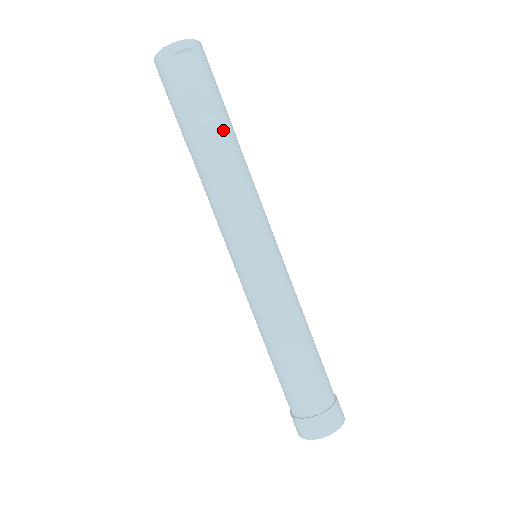
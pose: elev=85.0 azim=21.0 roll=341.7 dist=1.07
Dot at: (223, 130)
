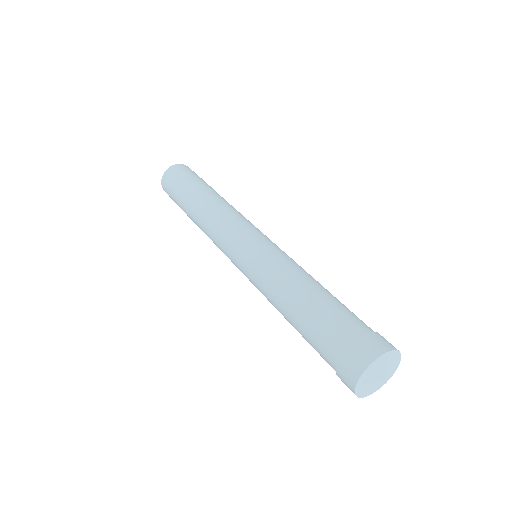
Dot at: occluded
